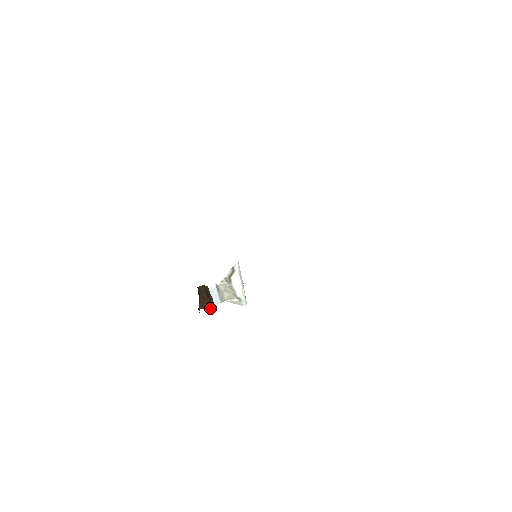
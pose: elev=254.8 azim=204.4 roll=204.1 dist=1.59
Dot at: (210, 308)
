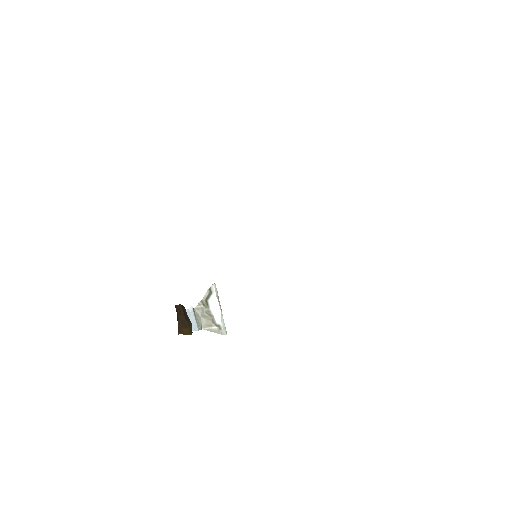
Dot at: (189, 334)
